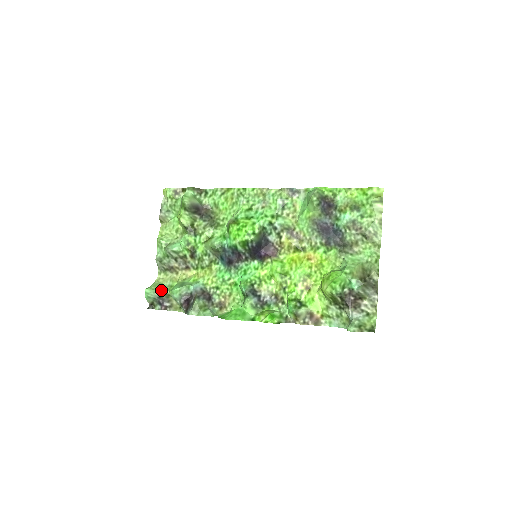
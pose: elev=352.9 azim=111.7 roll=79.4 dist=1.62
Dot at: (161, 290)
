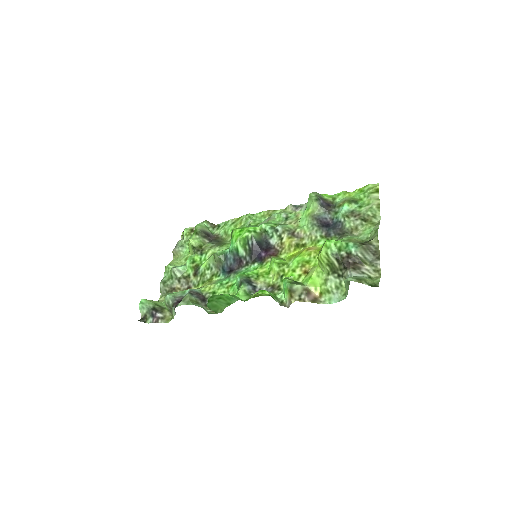
Dot at: (157, 304)
